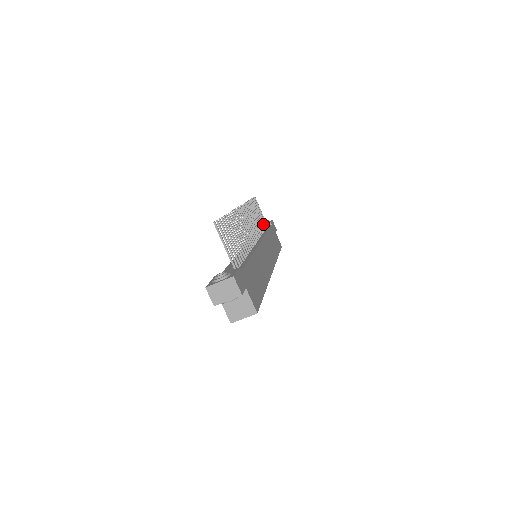
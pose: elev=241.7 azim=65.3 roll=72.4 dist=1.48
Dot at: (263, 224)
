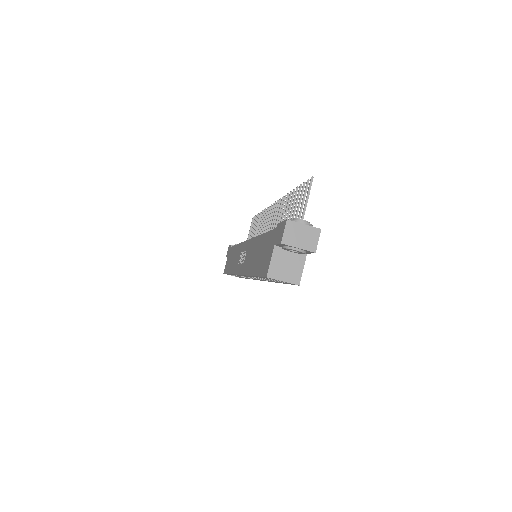
Dot at: occluded
